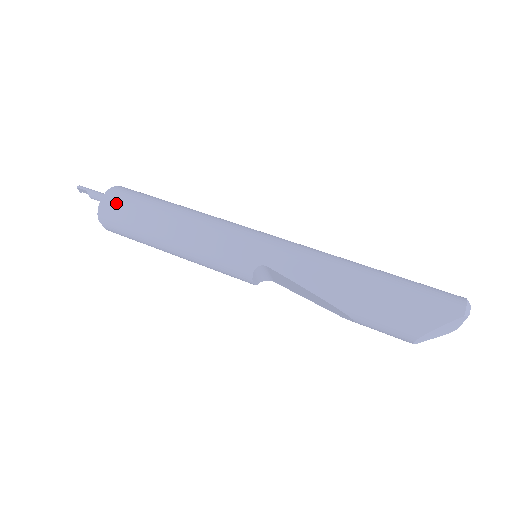
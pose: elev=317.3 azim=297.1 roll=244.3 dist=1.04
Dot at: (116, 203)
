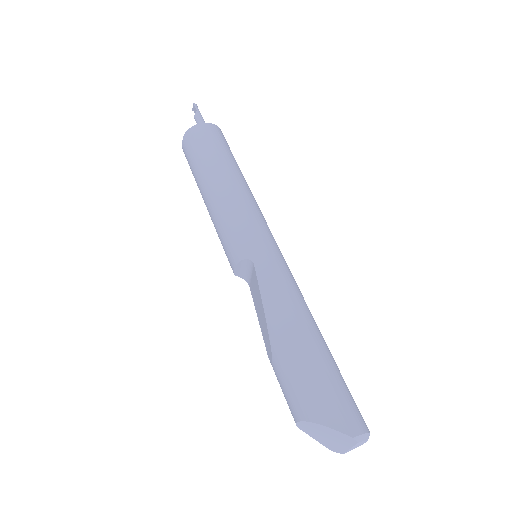
Dot at: (206, 134)
